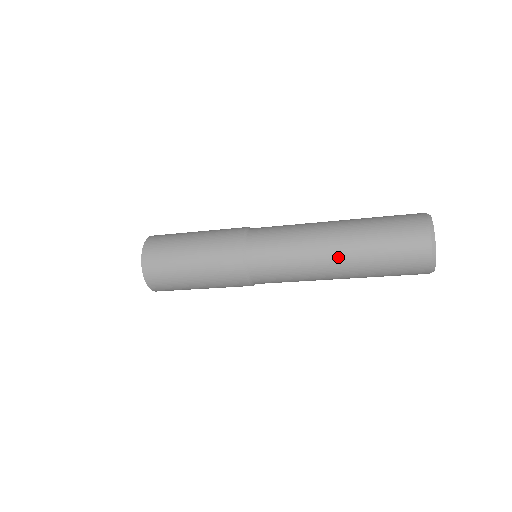
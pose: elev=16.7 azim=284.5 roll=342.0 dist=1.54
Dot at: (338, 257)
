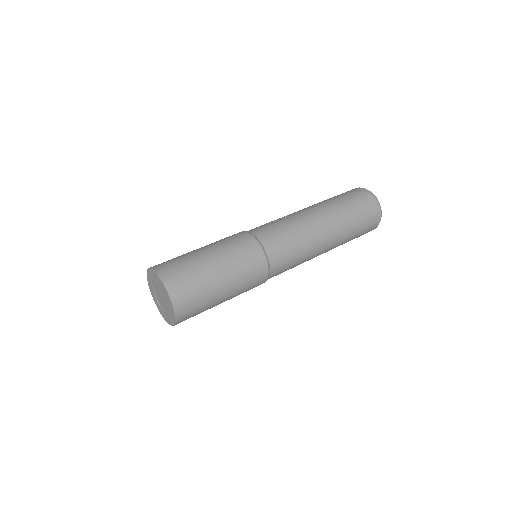
Dot at: (331, 233)
